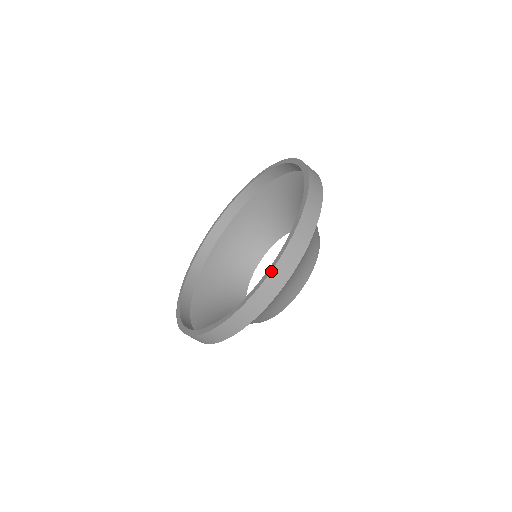
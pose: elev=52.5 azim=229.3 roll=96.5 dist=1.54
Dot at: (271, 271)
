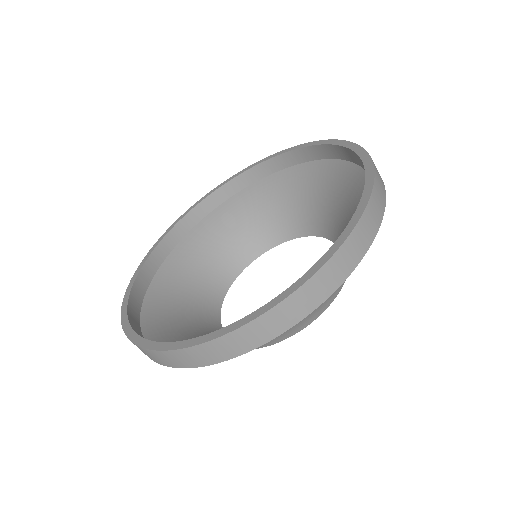
Dot at: (289, 295)
